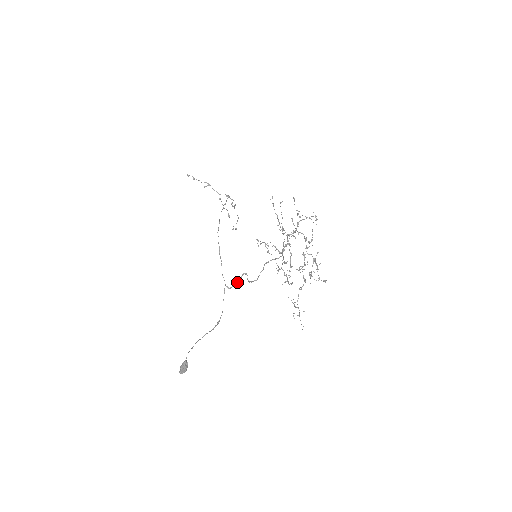
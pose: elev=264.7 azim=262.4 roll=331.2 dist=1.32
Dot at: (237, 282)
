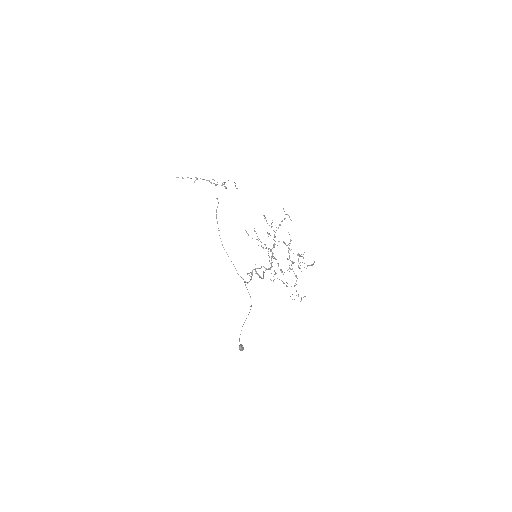
Dot at: (251, 278)
